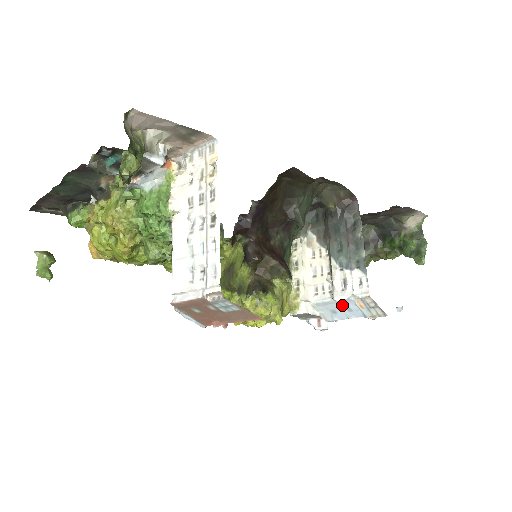
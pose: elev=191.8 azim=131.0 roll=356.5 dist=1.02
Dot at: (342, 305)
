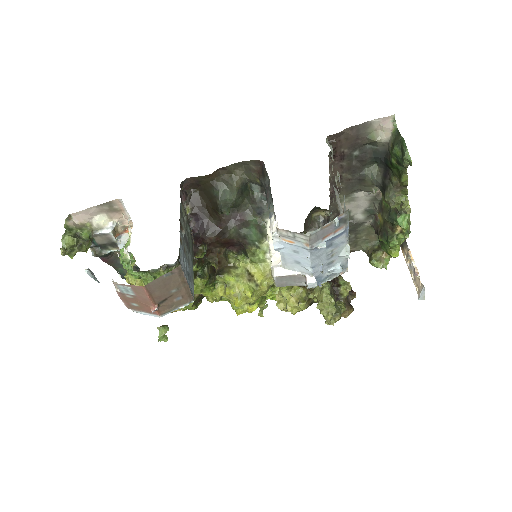
Dot at: (288, 252)
